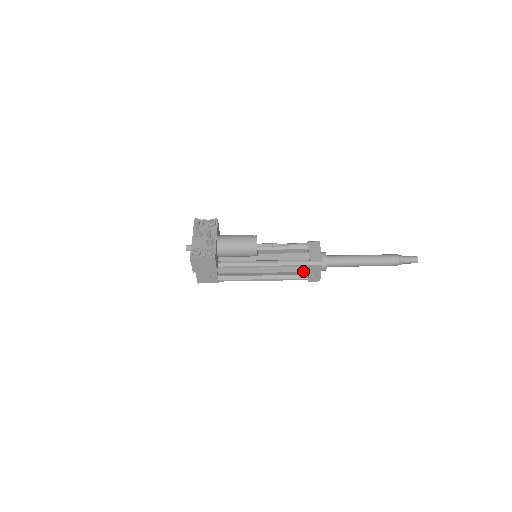
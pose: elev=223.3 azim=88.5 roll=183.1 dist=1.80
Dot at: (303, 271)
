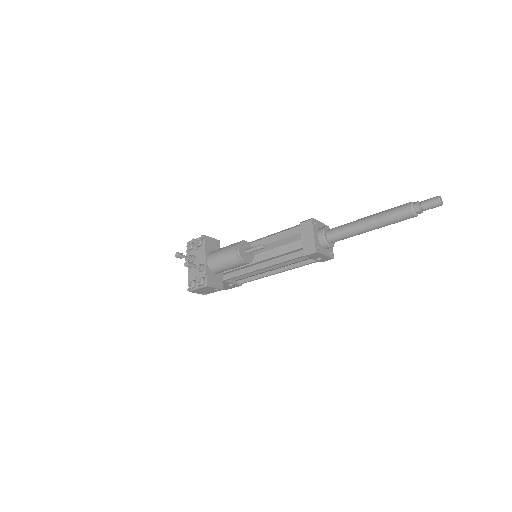
Dot at: (306, 258)
